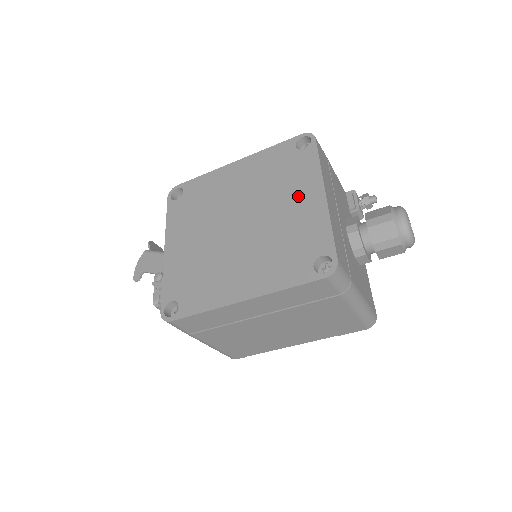
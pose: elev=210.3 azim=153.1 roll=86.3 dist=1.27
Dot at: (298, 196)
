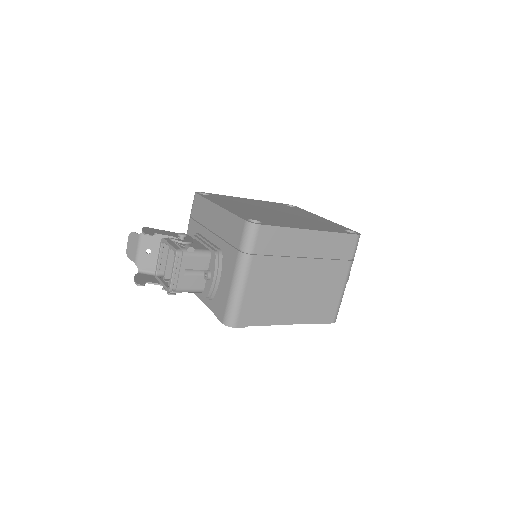
Dot at: (308, 215)
